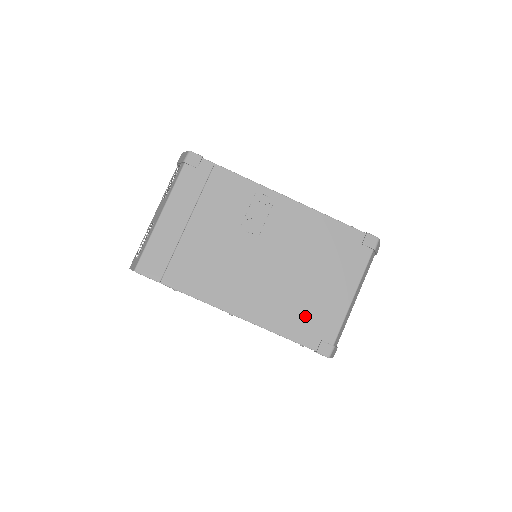
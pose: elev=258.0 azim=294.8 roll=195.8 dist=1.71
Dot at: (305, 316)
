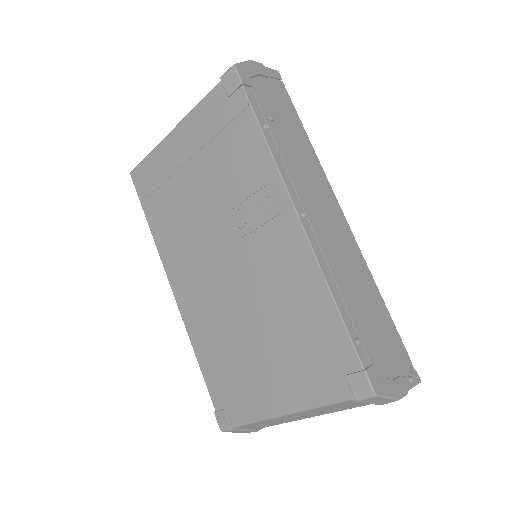
Dot at: (228, 370)
